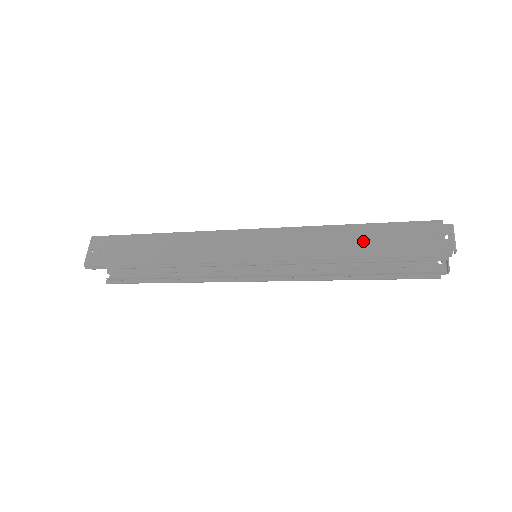
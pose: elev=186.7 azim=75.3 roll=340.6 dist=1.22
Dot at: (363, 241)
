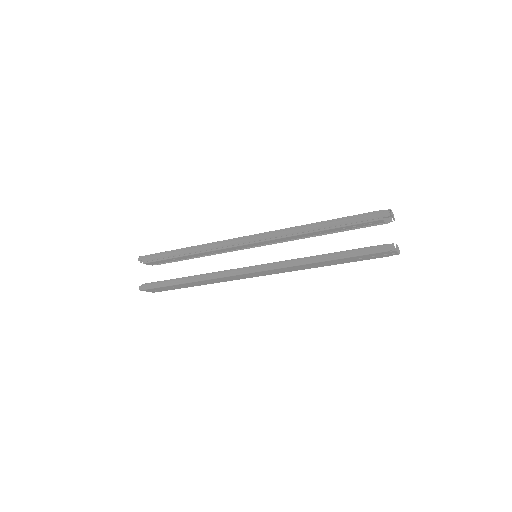
Dot at: occluded
